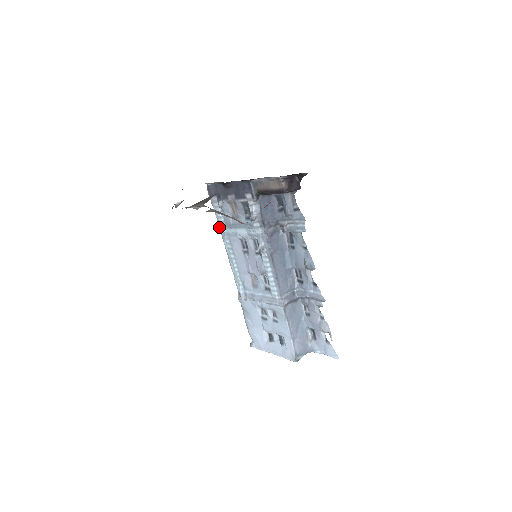
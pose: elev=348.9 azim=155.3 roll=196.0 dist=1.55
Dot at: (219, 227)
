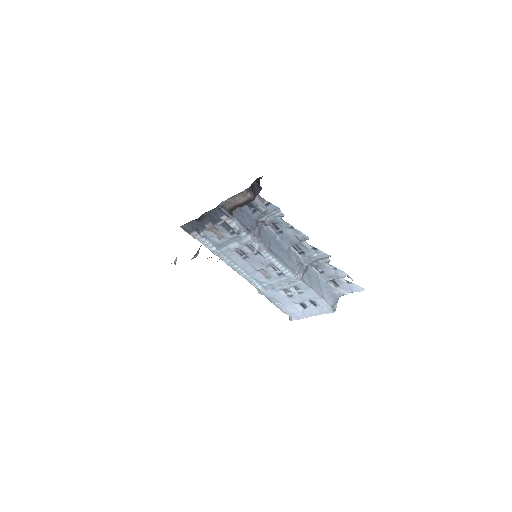
Dot at: (211, 251)
